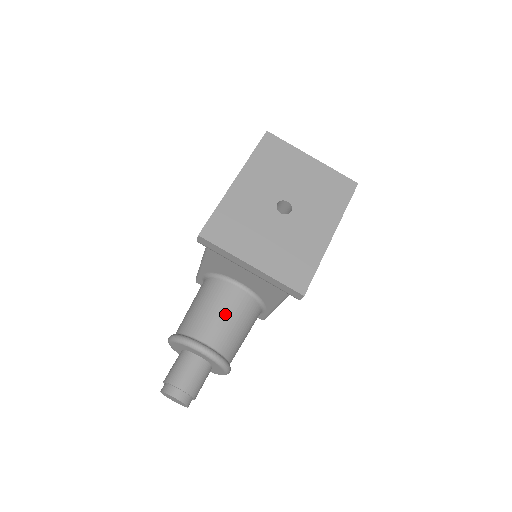
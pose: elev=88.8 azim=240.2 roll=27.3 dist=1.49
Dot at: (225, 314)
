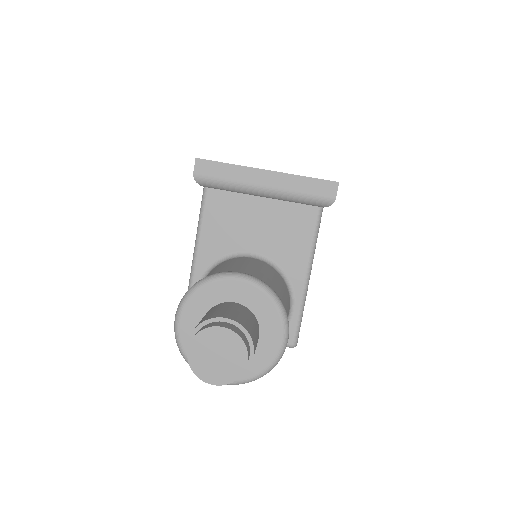
Dot at: (250, 266)
